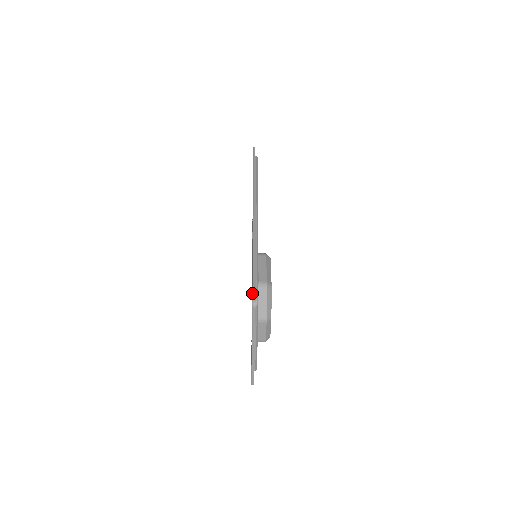
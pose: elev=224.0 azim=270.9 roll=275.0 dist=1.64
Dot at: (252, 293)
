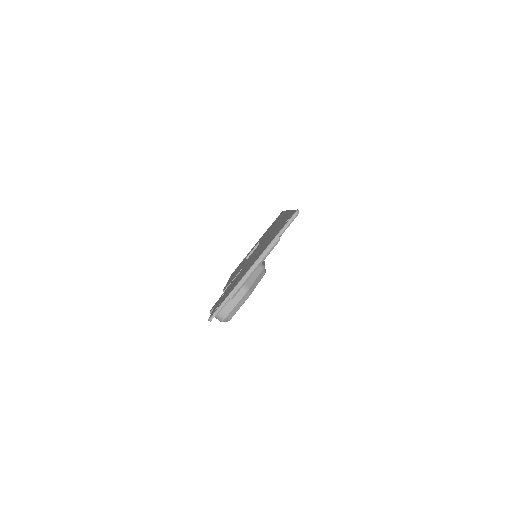
Dot at: occluded
